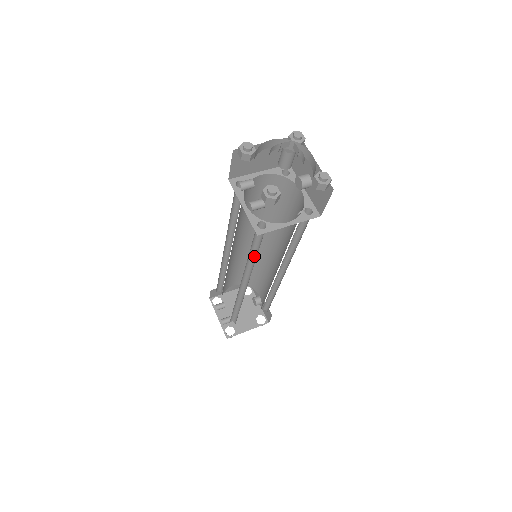
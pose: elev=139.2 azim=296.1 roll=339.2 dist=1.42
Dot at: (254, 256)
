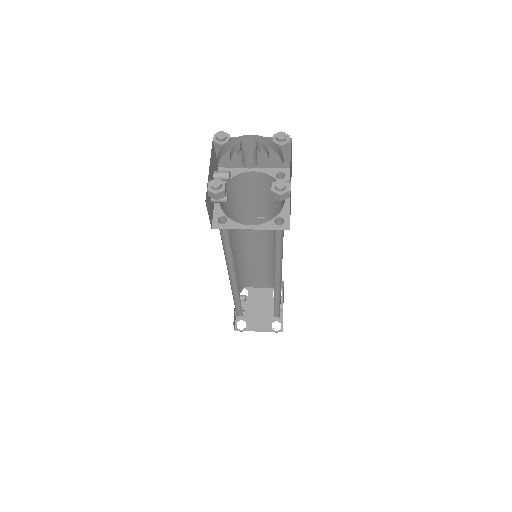
Dot at: (232, 252)
